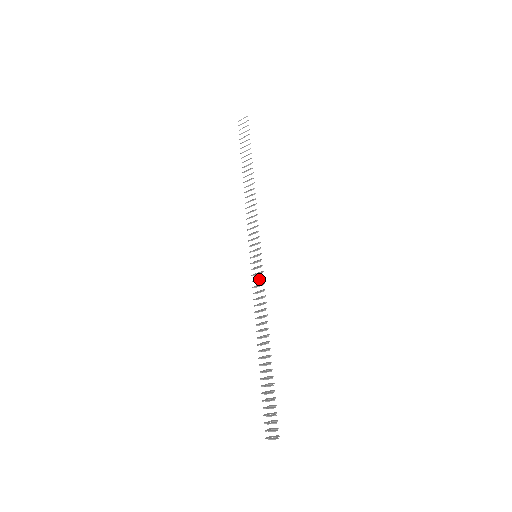
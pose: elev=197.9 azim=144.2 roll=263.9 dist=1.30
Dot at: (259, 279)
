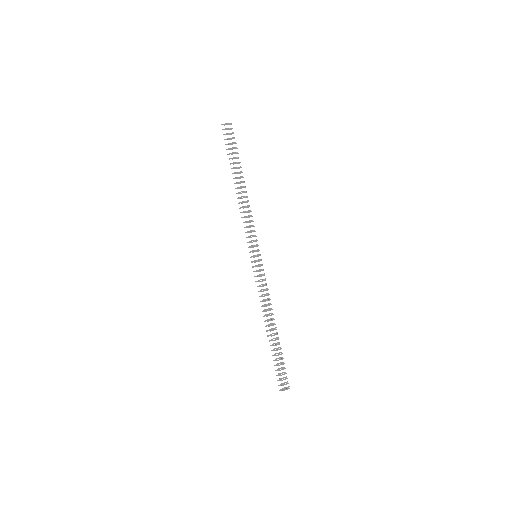
Dot at: (262, 275)
